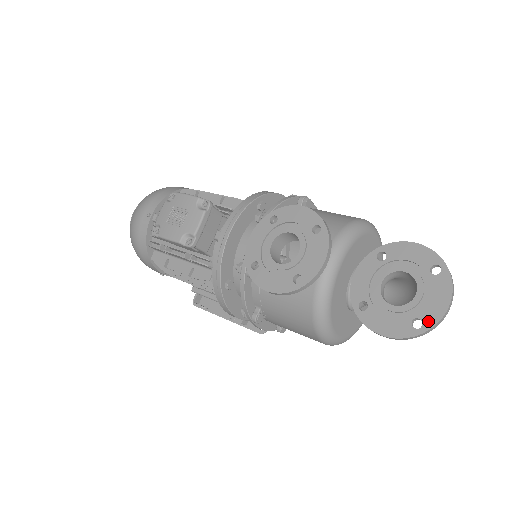
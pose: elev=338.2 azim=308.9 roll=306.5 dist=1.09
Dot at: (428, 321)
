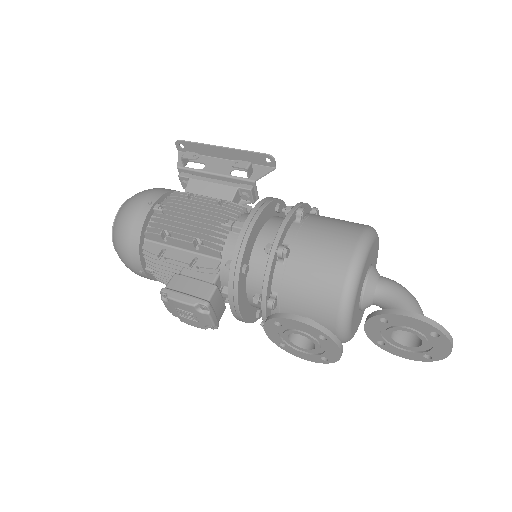
Dot at: (436, 357)
